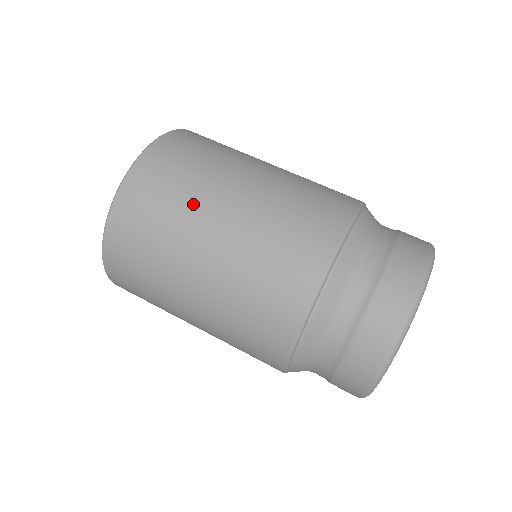
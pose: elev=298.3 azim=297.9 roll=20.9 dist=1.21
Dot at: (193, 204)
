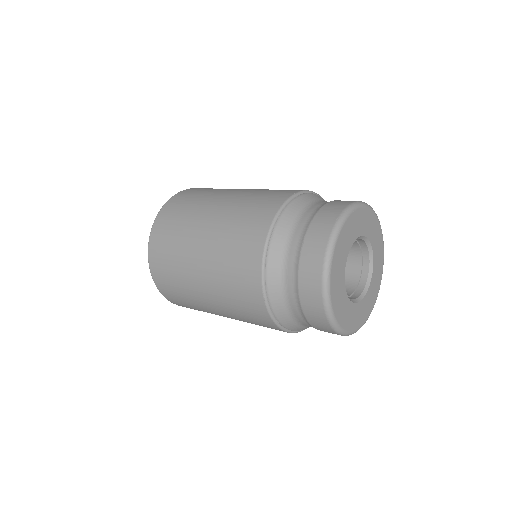
Dot at: (187, 231)
